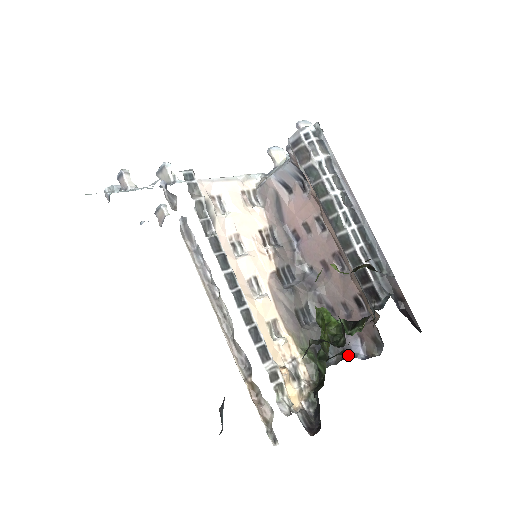
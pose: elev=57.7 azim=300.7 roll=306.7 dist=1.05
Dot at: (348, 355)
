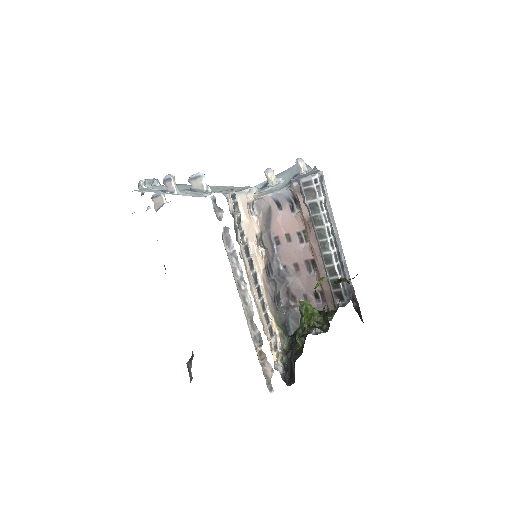
Dot at: occluded
